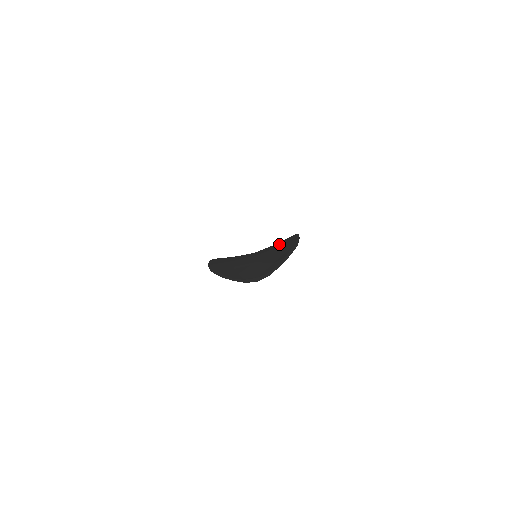
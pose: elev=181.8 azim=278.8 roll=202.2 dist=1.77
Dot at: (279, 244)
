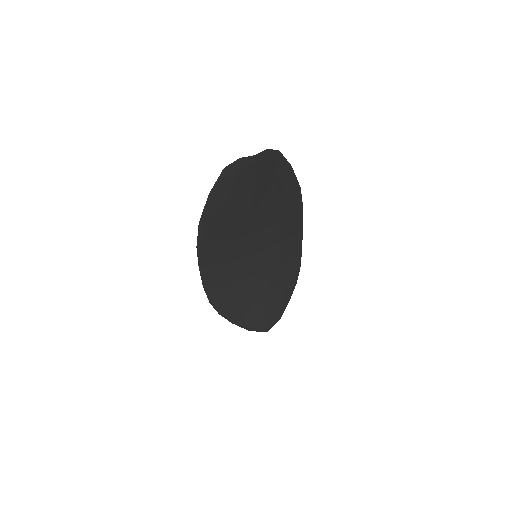
Dot at: occluded
